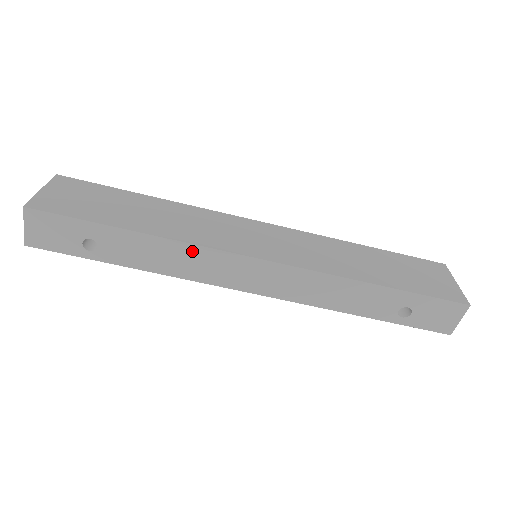
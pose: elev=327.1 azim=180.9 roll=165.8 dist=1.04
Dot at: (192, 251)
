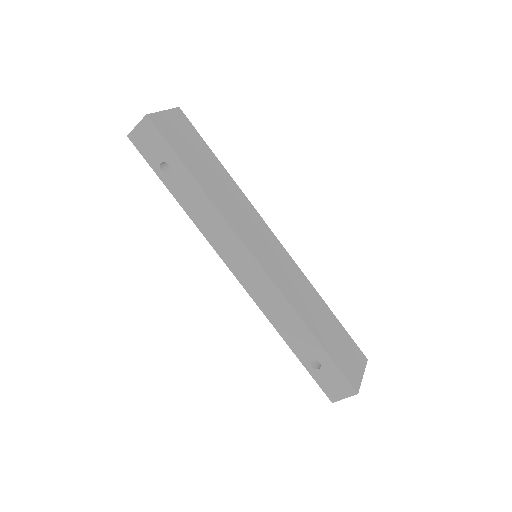
Dot at: (221, 221)
